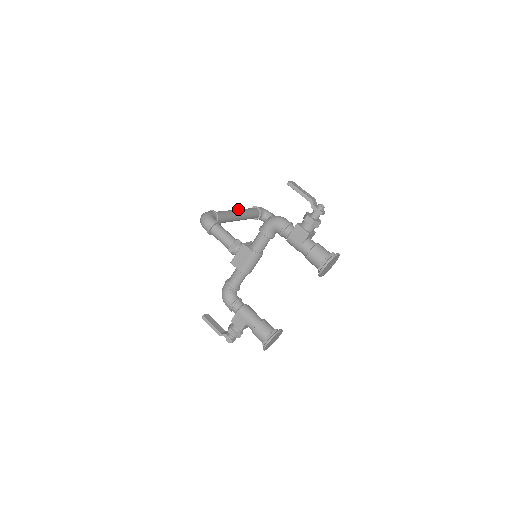
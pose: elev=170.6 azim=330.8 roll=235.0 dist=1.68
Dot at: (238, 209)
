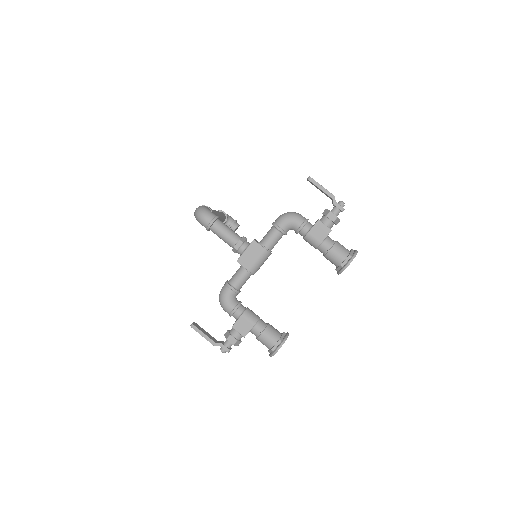
Dot at: occluded
